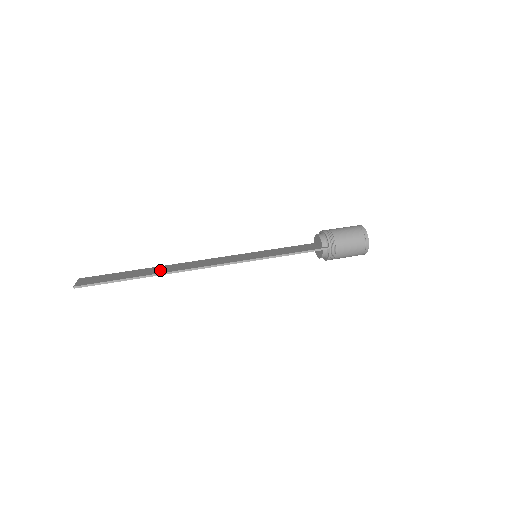
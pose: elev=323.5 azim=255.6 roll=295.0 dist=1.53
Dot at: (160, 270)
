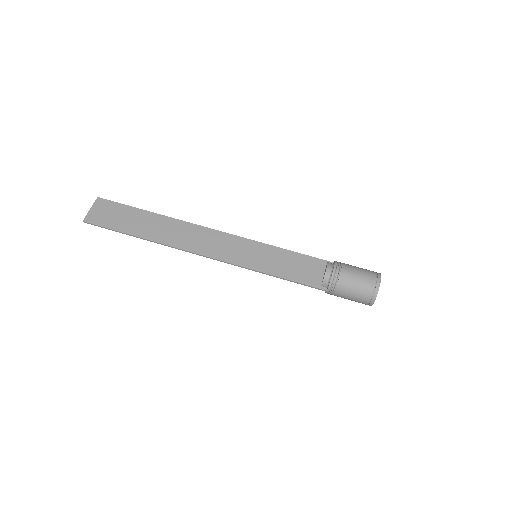
Dot at: (161, 232)
